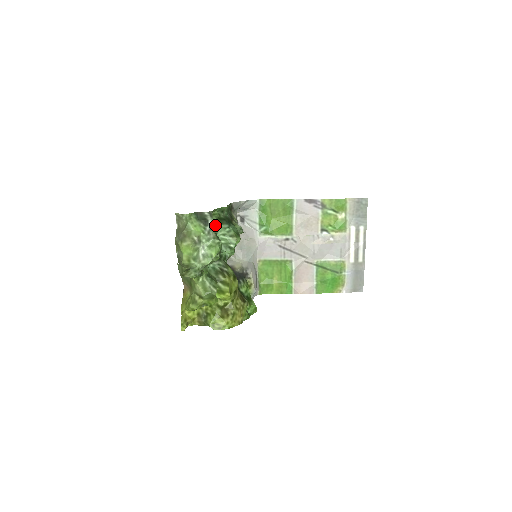
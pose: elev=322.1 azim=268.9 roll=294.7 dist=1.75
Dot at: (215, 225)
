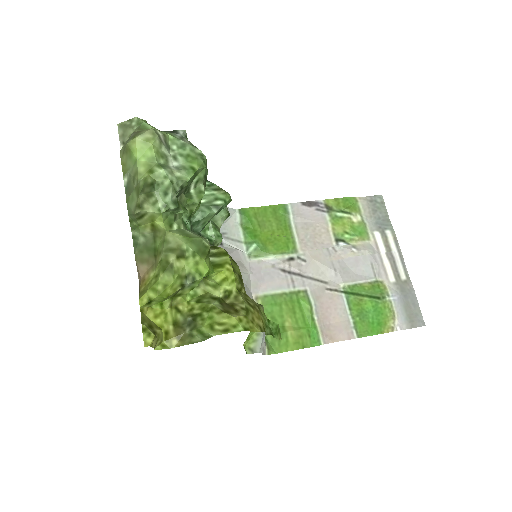
Dot at: occluded
